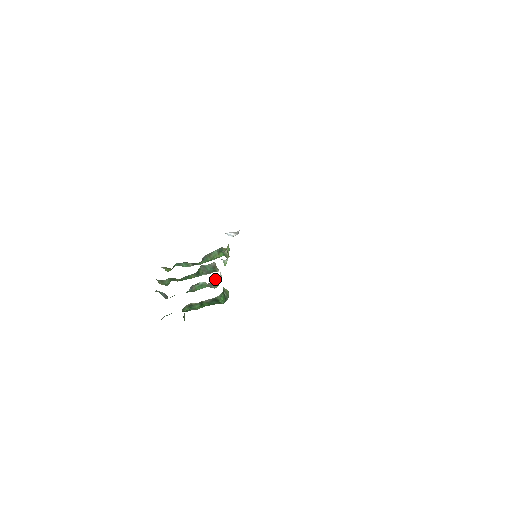
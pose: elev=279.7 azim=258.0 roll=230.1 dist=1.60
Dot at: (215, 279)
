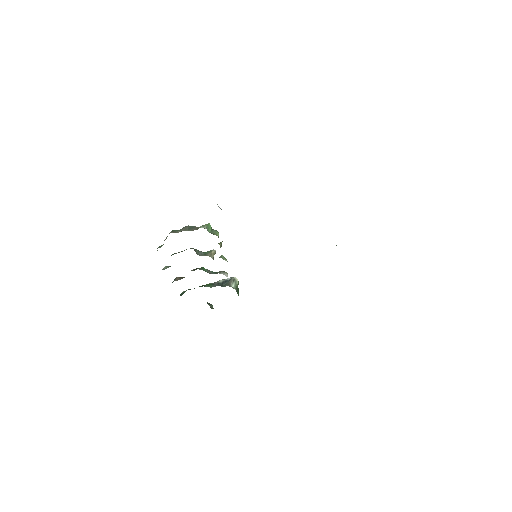
Dot at: occluded
